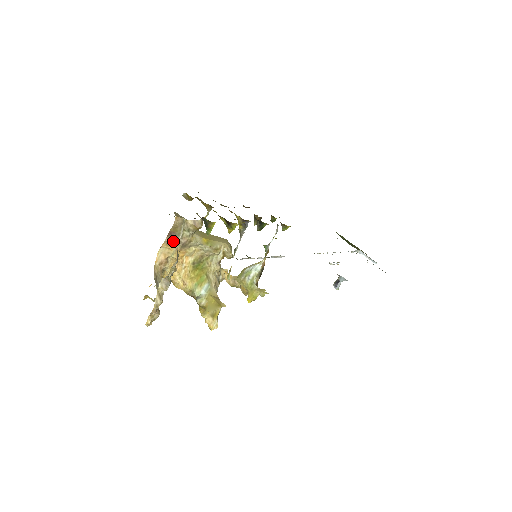
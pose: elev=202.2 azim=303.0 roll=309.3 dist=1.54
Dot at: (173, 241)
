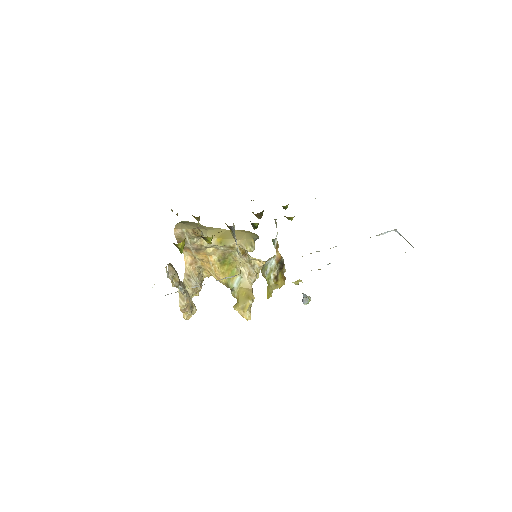
Dot at: (187, 247)
